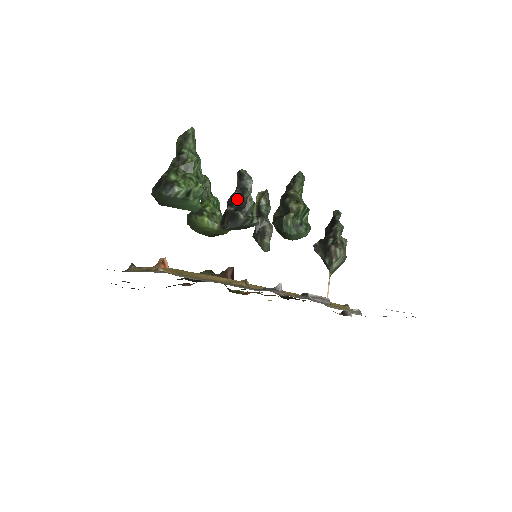
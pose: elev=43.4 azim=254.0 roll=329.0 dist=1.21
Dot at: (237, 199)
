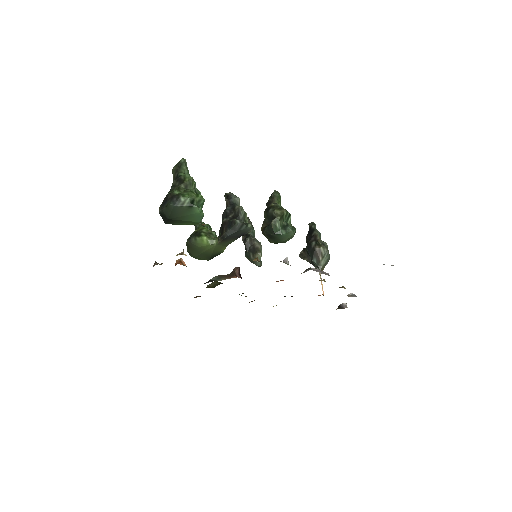
Dot at: (230, 212)
